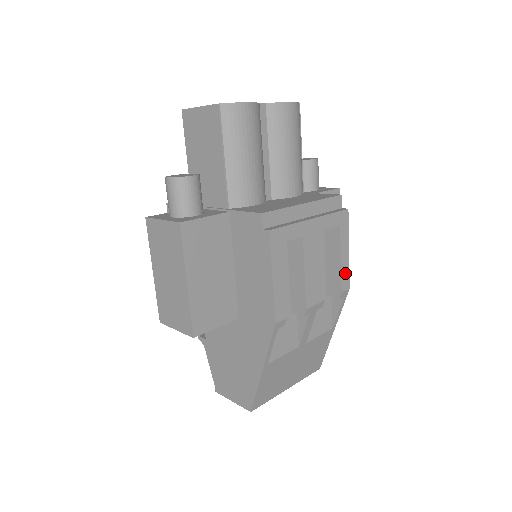
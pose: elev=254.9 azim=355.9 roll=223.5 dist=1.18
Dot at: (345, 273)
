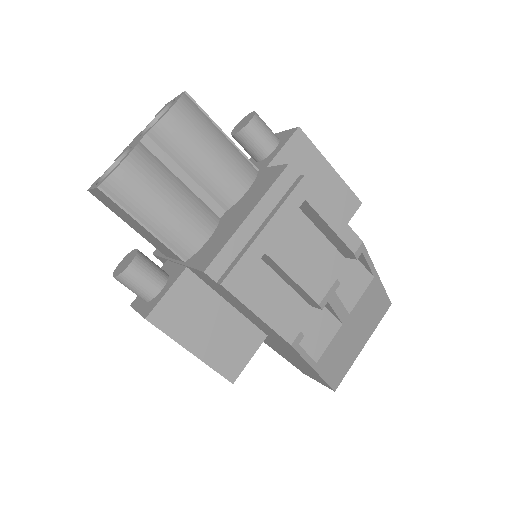
Dot at: (346, 234)
